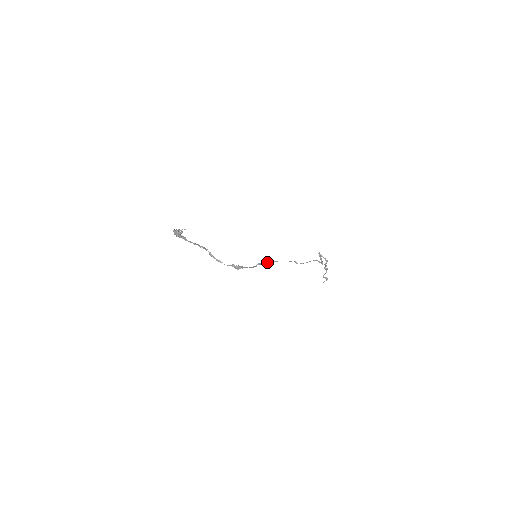
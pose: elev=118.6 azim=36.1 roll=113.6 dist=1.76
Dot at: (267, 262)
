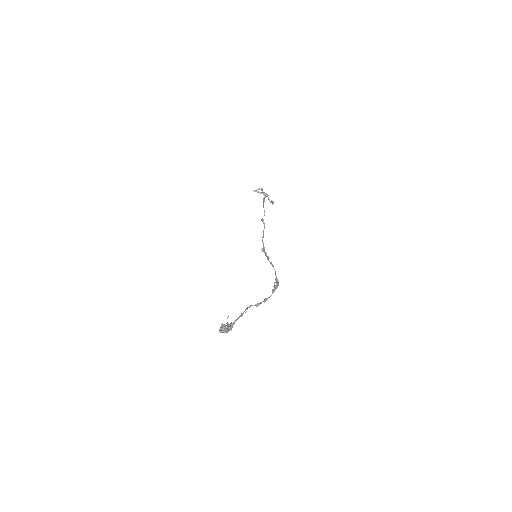
Dot at: (264, 249)
